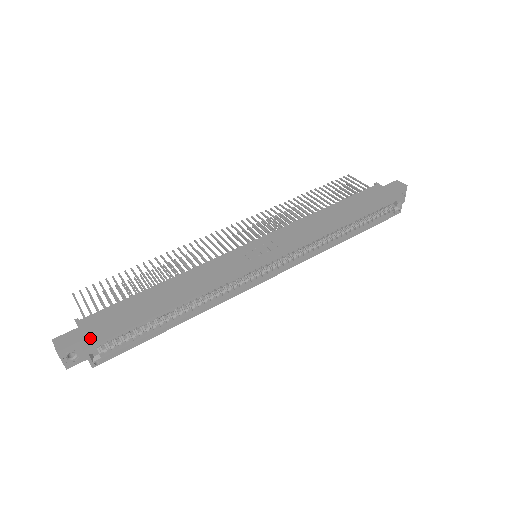
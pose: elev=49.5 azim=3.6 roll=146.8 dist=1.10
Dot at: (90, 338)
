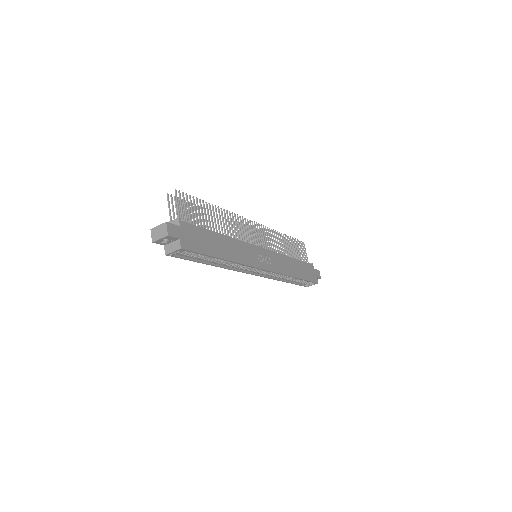
Dot at: (185, 242)
